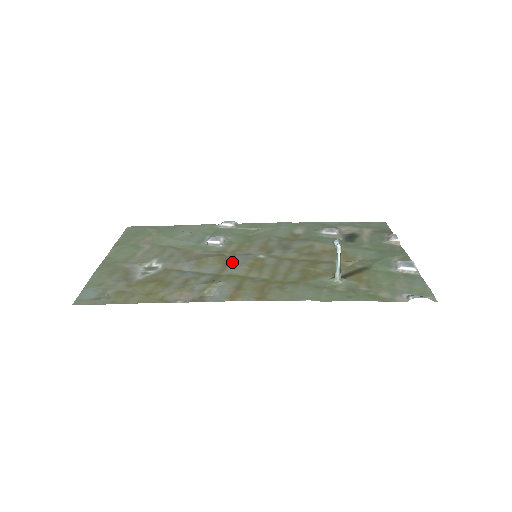
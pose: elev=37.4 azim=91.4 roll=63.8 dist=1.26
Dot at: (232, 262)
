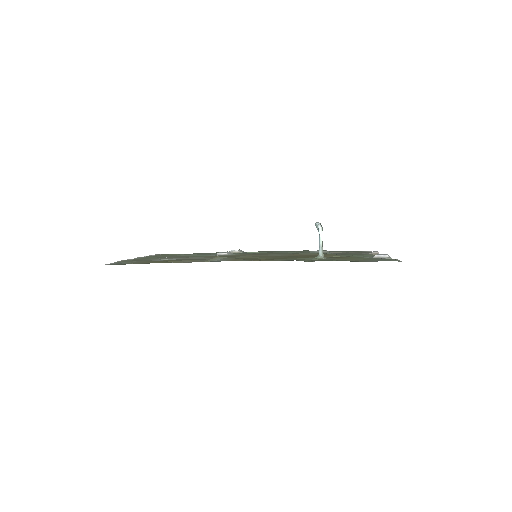
Dot at: occluded
